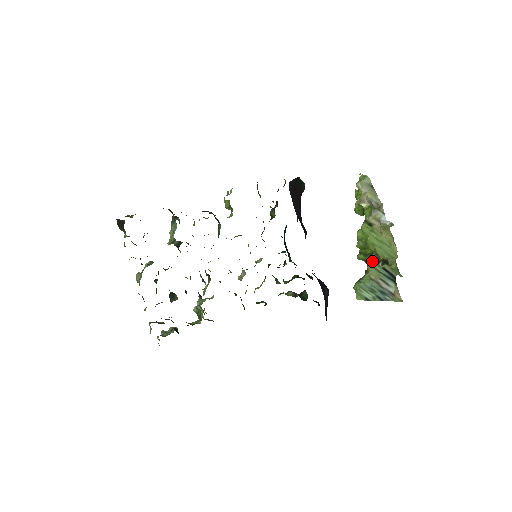
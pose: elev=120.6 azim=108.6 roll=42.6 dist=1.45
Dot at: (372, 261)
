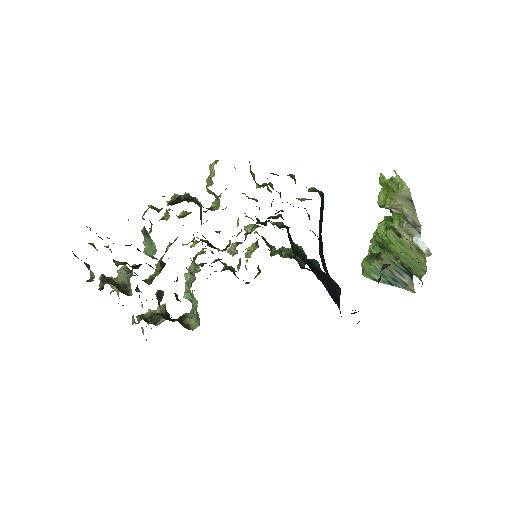
Dot at: (389, 255)
